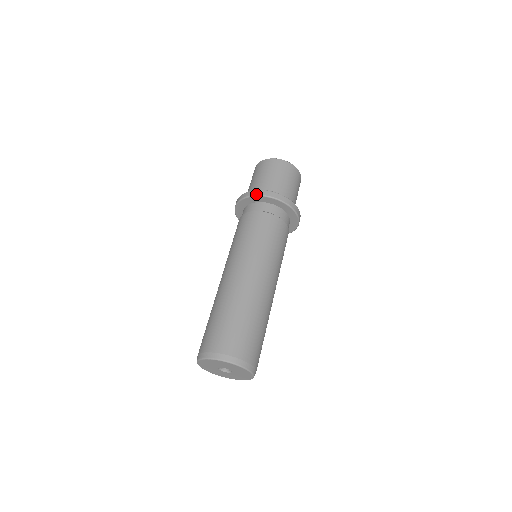
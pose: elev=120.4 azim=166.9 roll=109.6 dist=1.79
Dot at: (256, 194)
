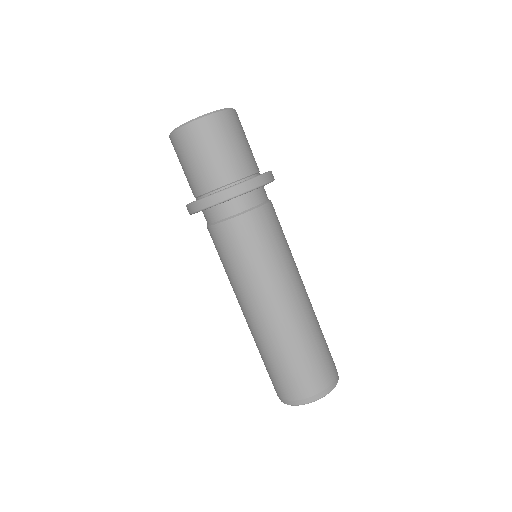
Dot at: (189, 213)
